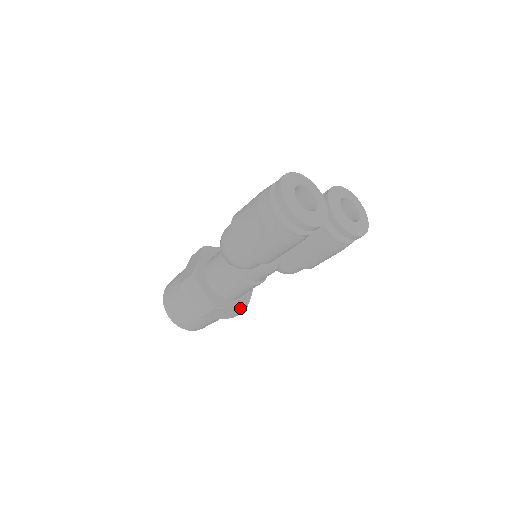
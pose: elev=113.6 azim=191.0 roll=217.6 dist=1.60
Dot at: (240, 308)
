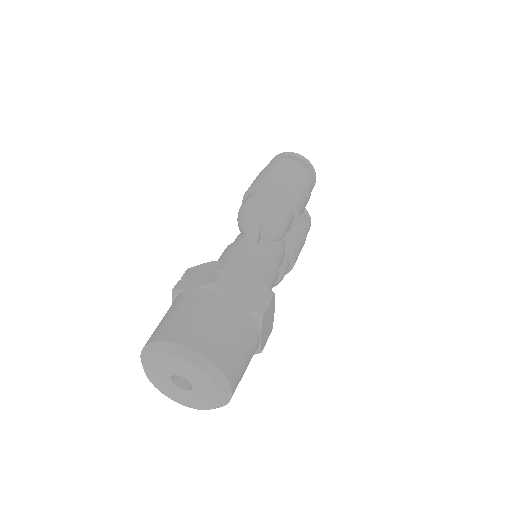
Dot at: occluded
